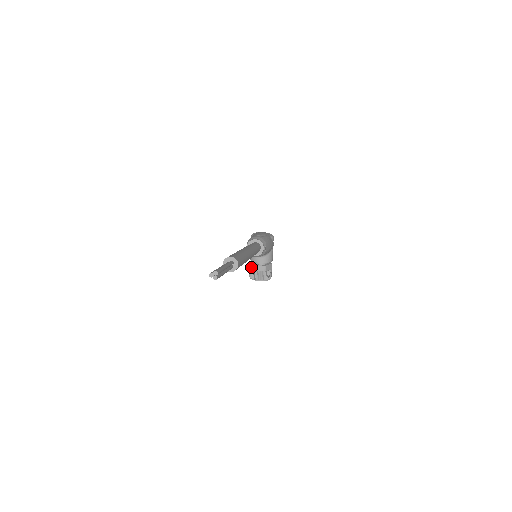
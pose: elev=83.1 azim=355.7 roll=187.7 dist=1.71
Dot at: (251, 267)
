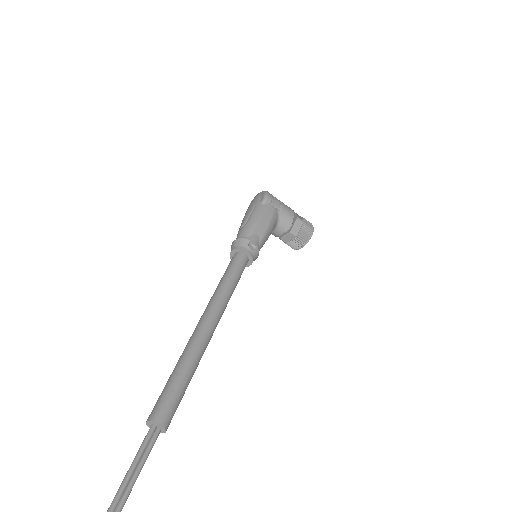
Dot at: occluded
